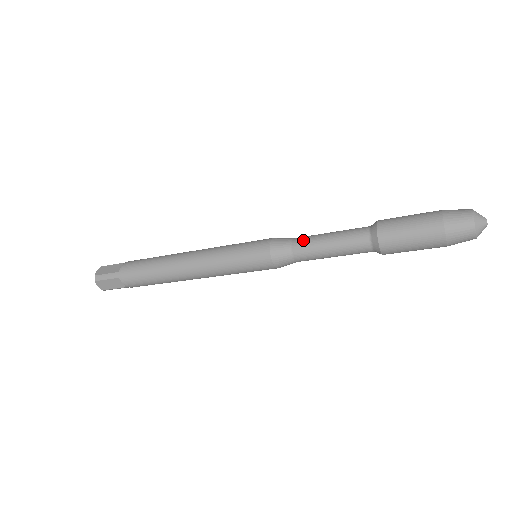
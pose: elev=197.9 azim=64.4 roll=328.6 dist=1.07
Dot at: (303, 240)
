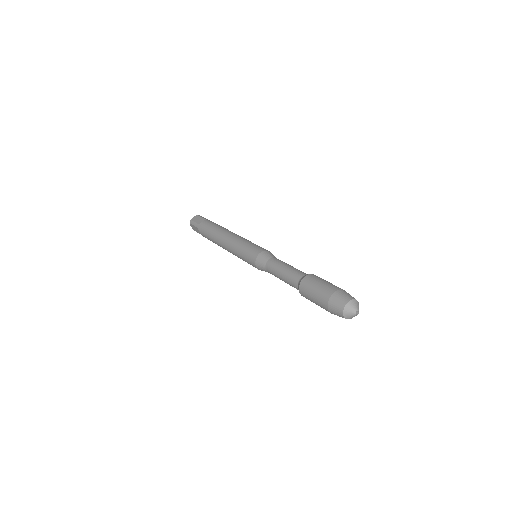
Dot at: (273, 262)
